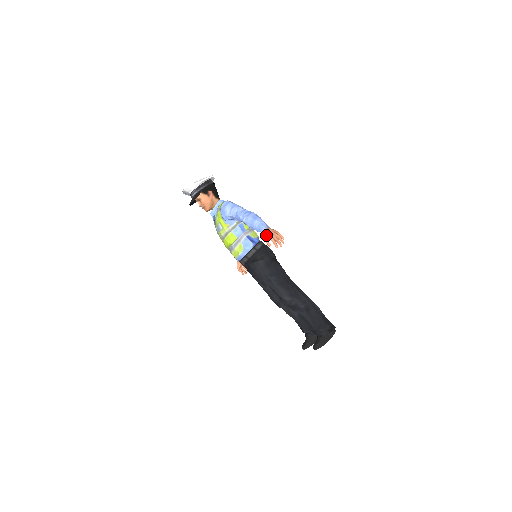
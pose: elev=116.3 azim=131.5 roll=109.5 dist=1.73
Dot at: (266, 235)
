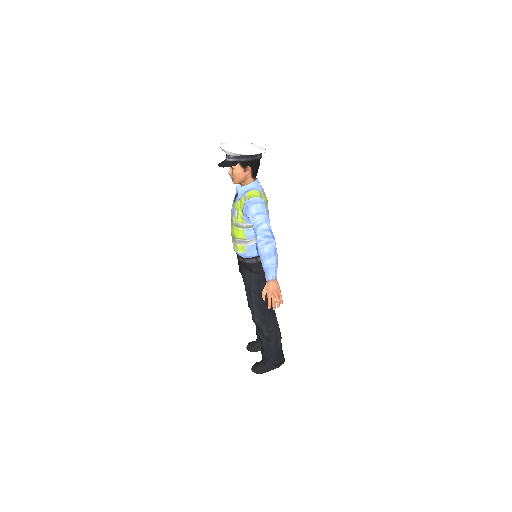
Dot at: (267, 287)
